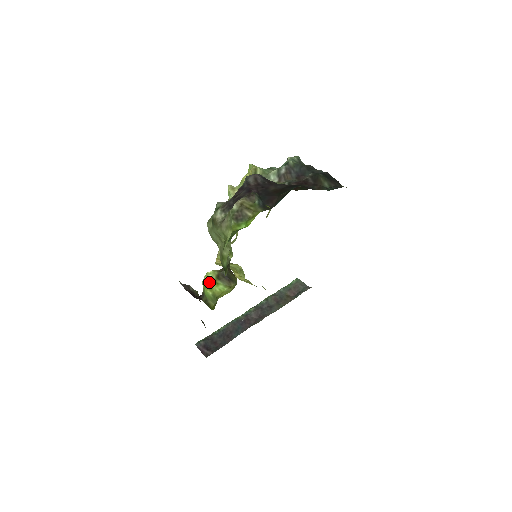
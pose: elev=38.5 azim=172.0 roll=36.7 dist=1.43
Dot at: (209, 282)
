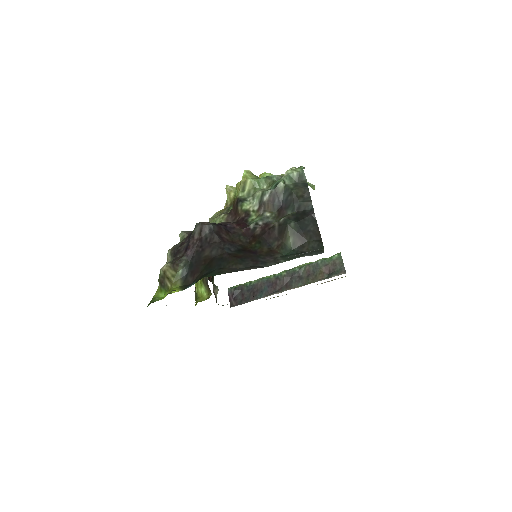
Dot at: occluded
